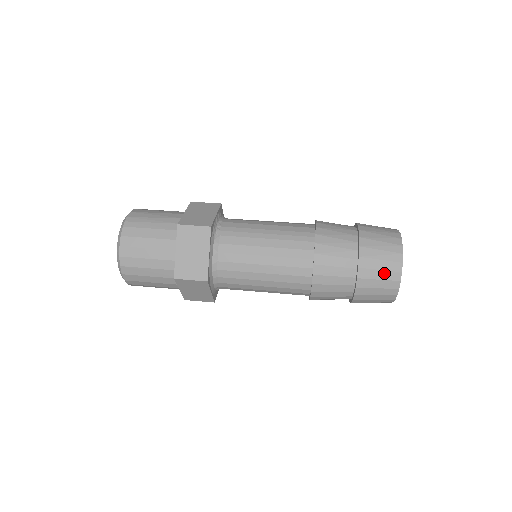
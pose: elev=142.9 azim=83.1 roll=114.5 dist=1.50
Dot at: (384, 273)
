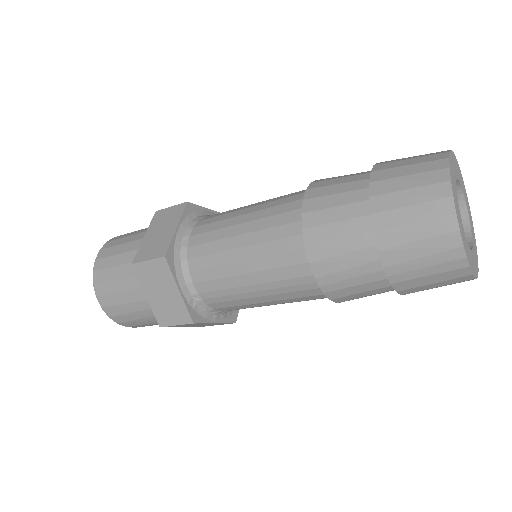
Dot at: occluded
